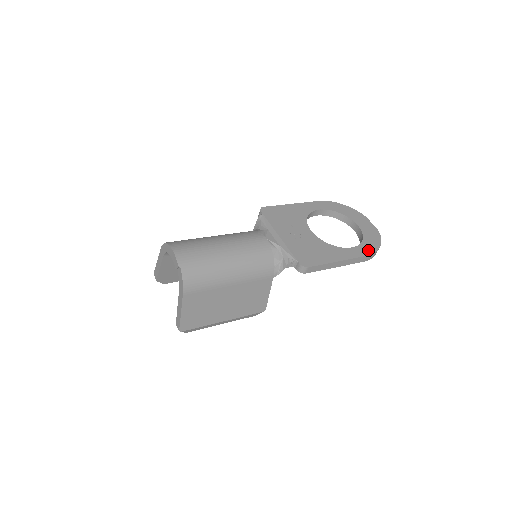
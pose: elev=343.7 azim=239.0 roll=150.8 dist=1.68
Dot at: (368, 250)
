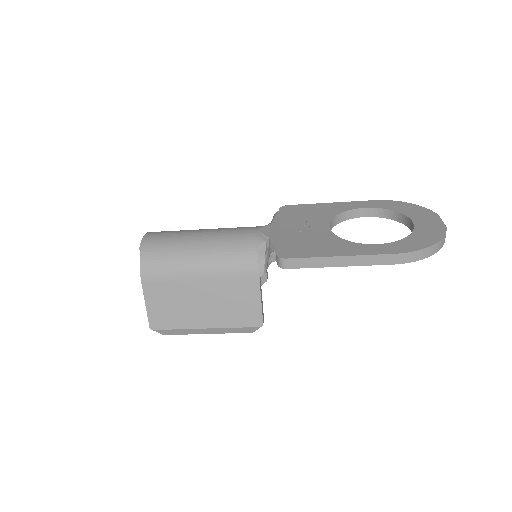
Dot at: (403, 248)
